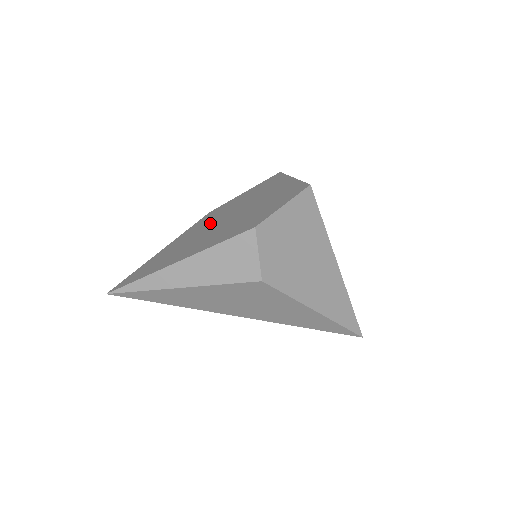
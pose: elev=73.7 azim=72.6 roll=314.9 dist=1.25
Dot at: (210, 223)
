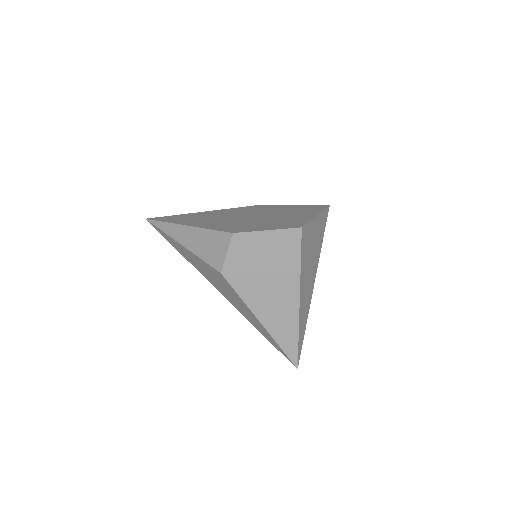
Dot at: (242, 212)
